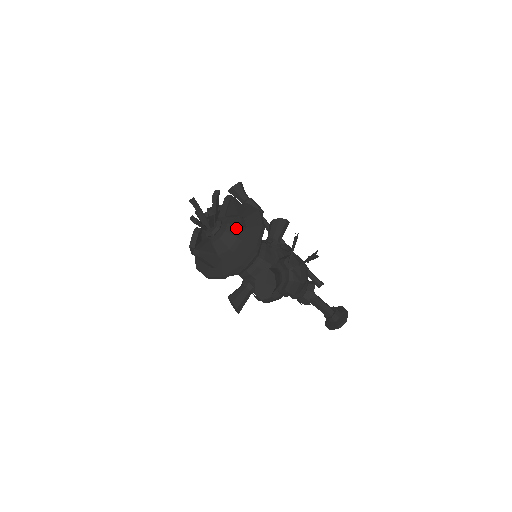
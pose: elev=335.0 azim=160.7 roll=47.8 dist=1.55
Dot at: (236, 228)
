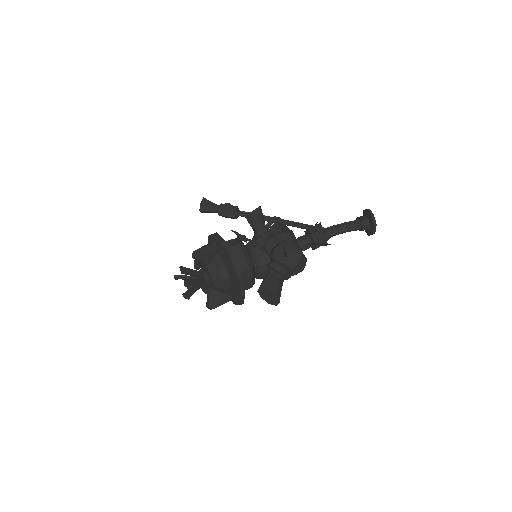
Dot at: (218, 272)
